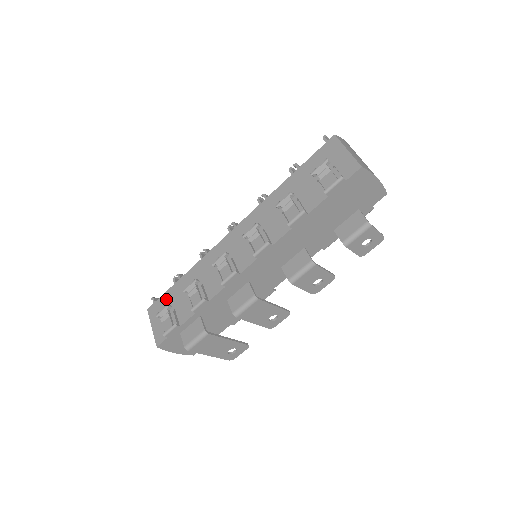
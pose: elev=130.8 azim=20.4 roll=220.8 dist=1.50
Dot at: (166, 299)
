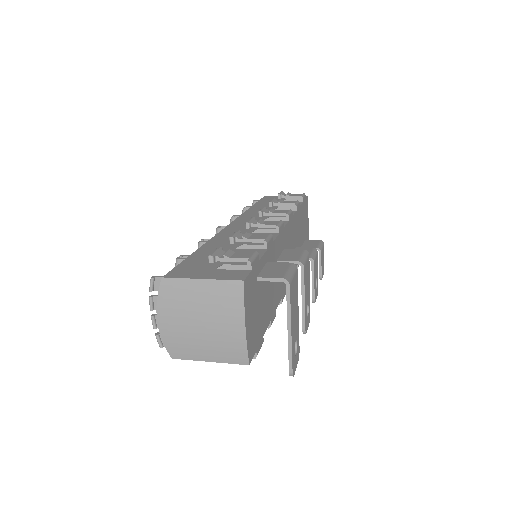
Dot at: (194, 261)
